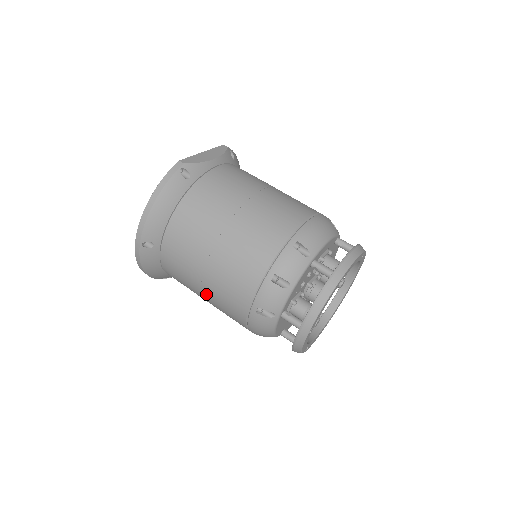
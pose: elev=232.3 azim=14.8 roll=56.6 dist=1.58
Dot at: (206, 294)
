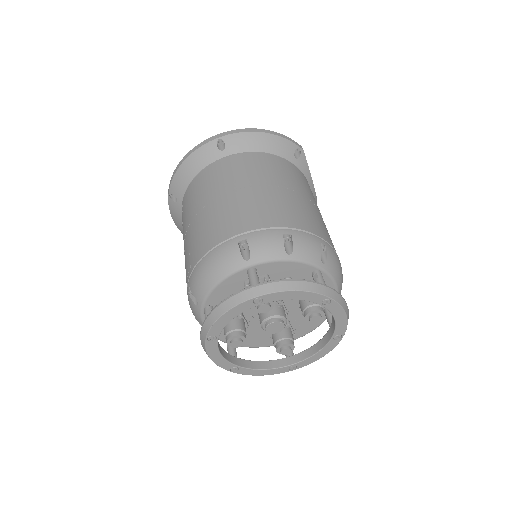
Dot at: (209, 208)
